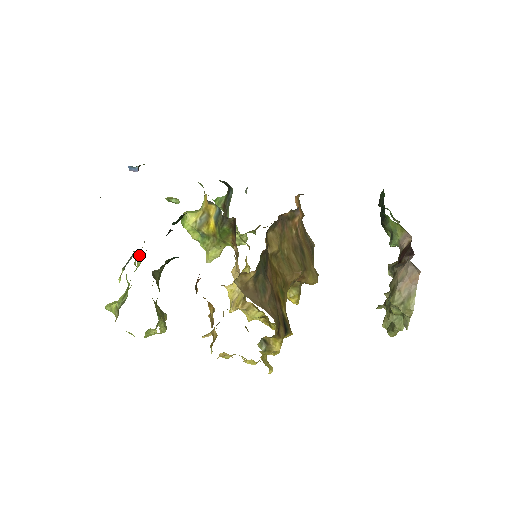
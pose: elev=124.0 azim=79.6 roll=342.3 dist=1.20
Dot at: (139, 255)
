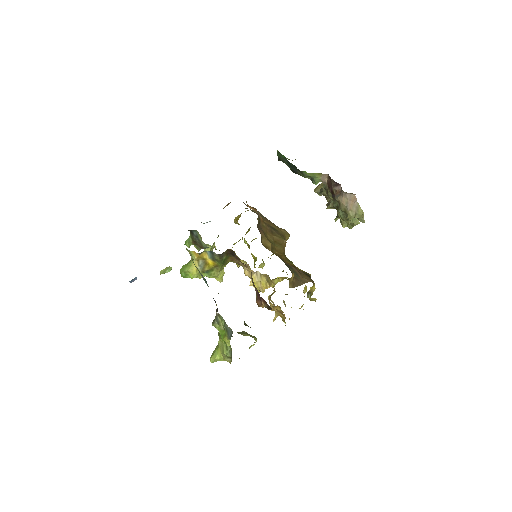
Dot at: (214, 323)
